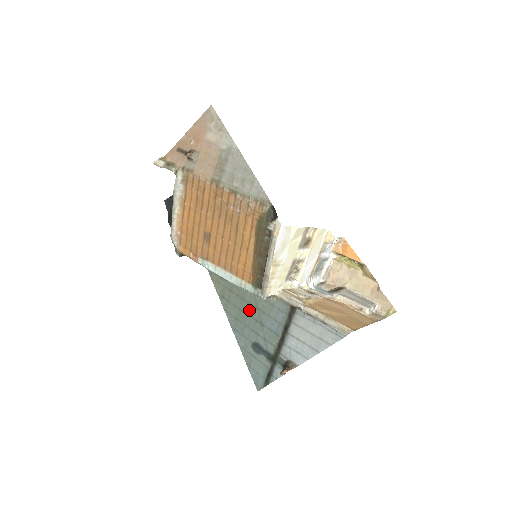
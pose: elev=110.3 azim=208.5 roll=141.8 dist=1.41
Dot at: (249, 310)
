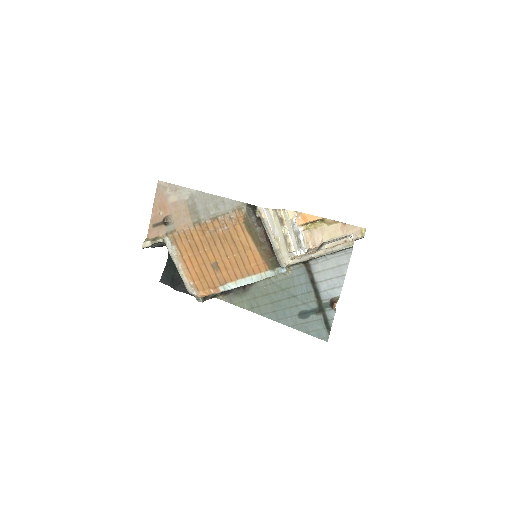
Dot at: (278, 297)
